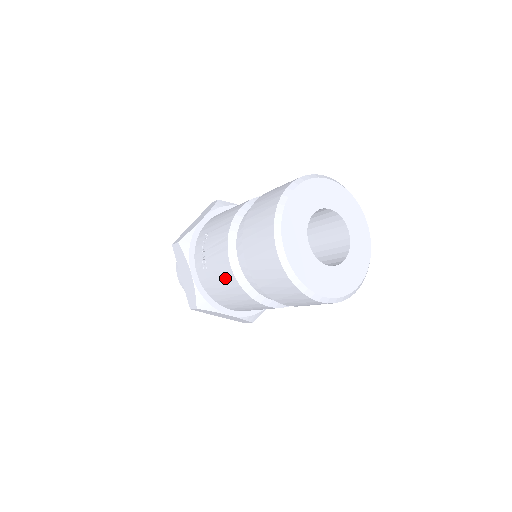
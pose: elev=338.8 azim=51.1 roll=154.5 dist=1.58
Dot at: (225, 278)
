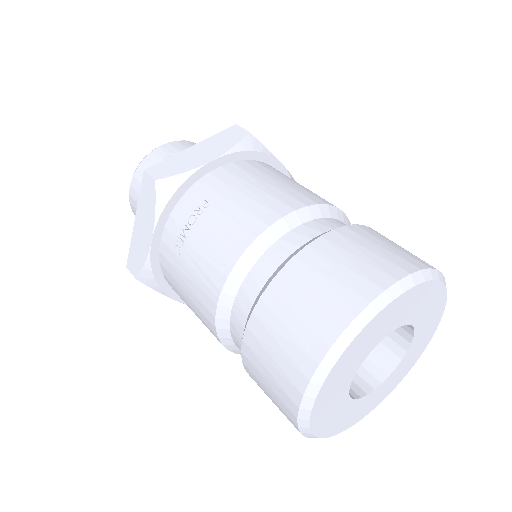
Dot at: (199, 298)
